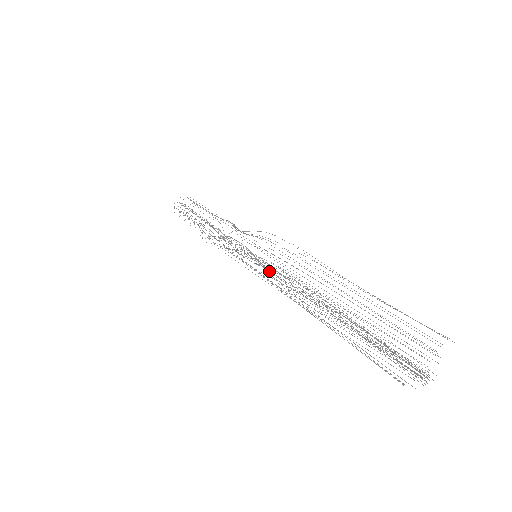
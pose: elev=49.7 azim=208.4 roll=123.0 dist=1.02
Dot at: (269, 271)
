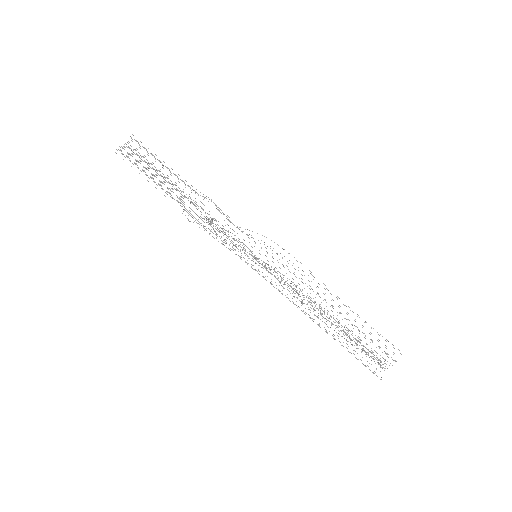
Dot at: (272, 274)
